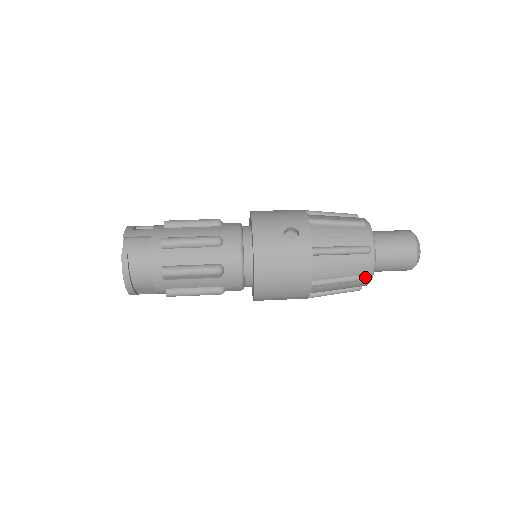
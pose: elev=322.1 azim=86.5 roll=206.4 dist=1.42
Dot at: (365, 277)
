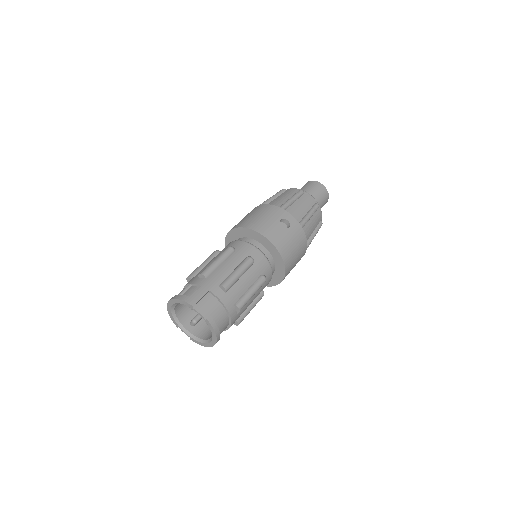
Dot at: occluded
